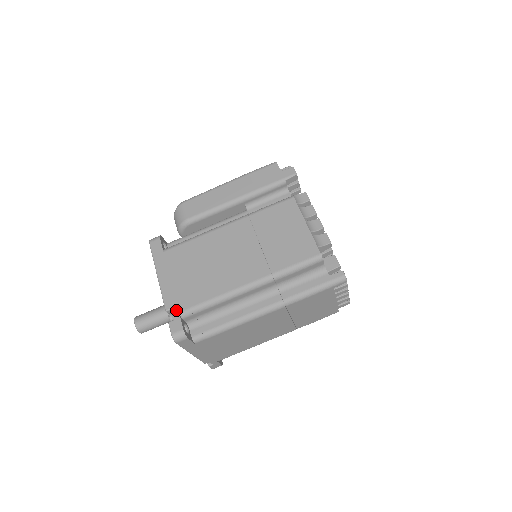
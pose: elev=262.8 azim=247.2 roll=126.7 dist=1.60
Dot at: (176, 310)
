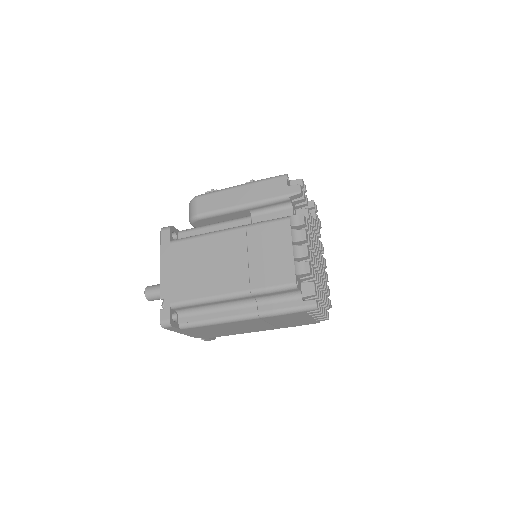
Dot at: (168, 301)
